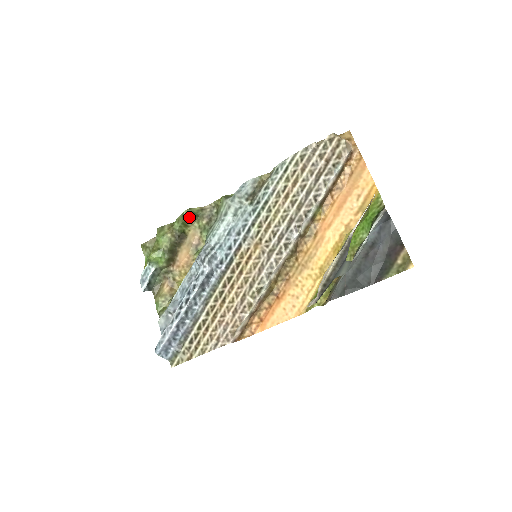
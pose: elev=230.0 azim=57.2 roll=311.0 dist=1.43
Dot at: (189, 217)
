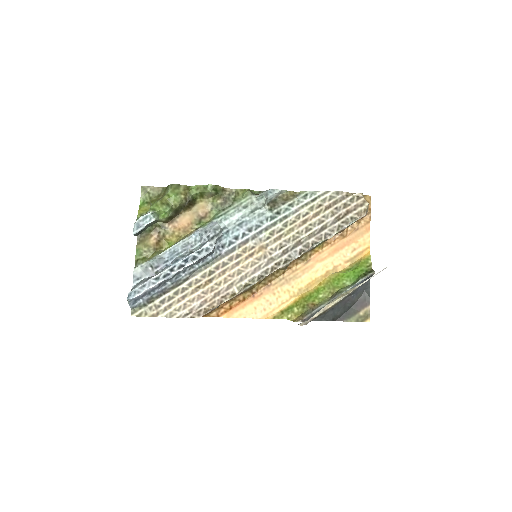
Dot at: (211, 191)
